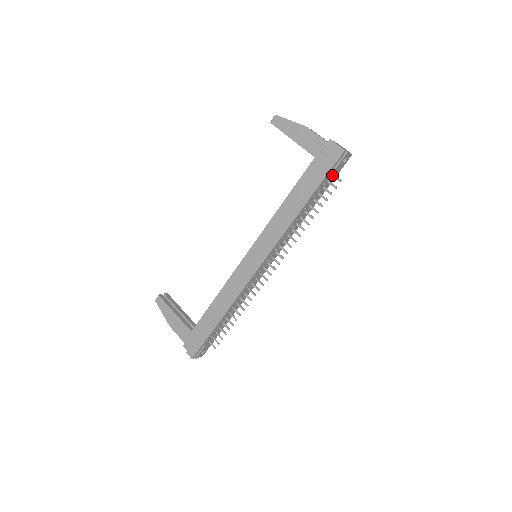
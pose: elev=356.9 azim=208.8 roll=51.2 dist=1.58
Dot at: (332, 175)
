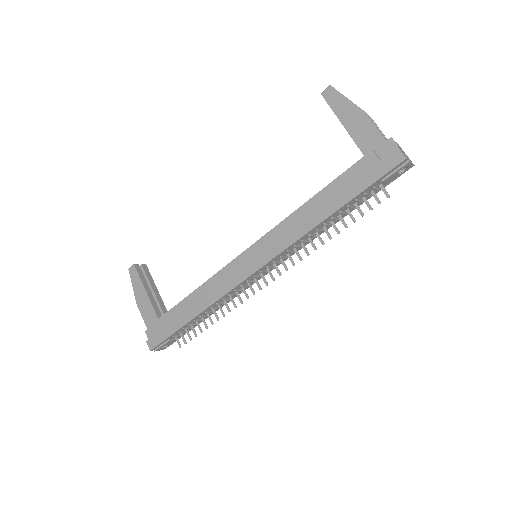
Dot at: (380, 185)
